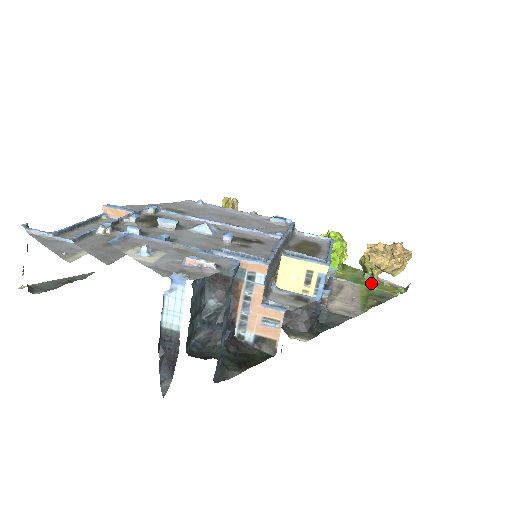
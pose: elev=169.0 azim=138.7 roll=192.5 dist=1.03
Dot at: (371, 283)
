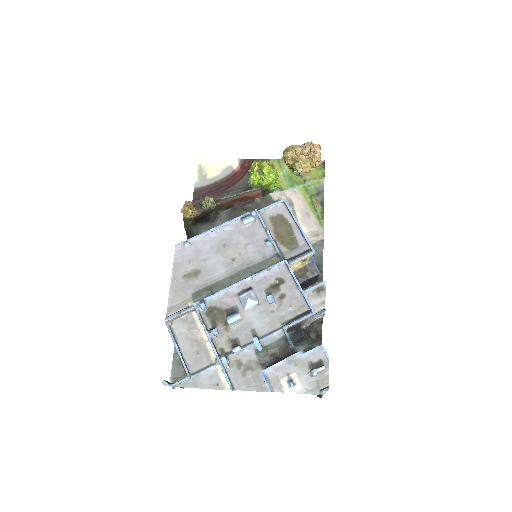
Dot at: (301, 178)
